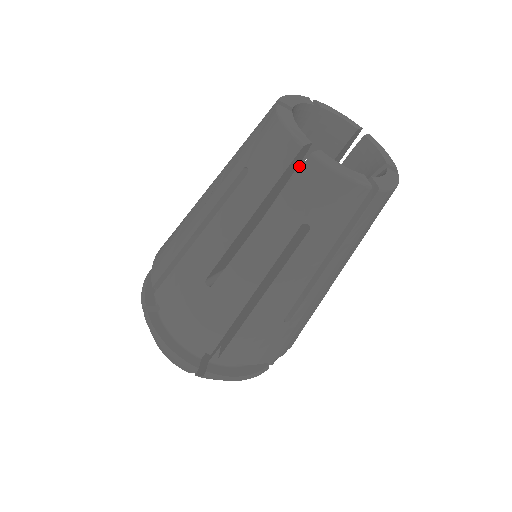
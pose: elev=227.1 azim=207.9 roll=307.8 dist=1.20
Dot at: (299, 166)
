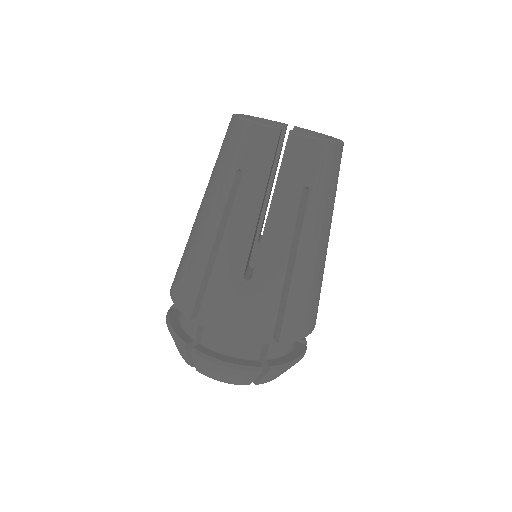
Dot at: occluded
